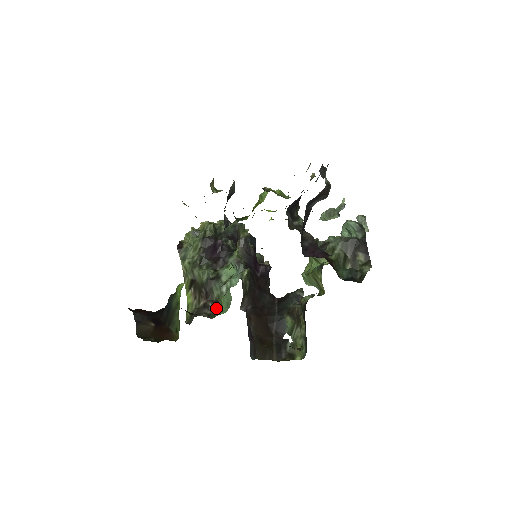
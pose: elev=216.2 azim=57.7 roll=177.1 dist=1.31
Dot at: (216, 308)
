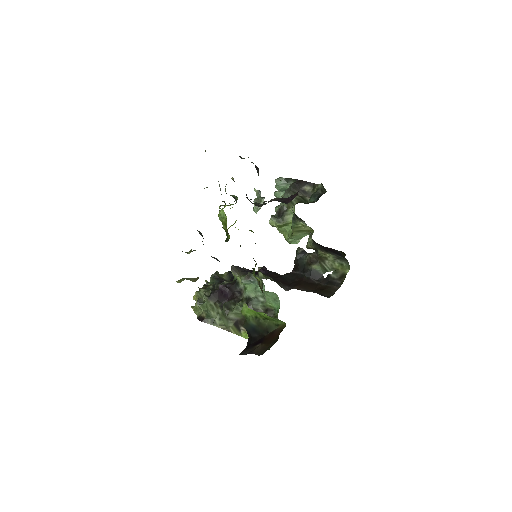
Dot at: (271, 313)
